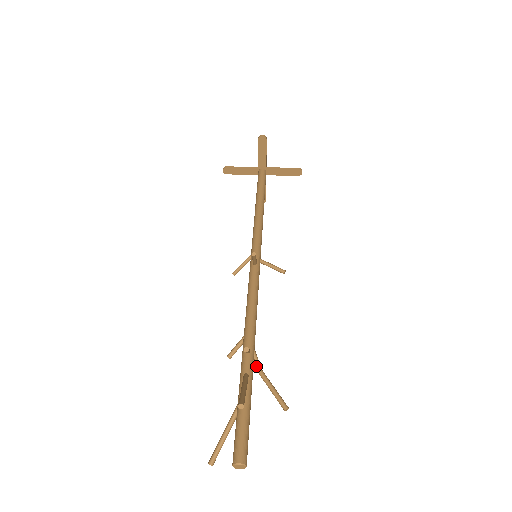
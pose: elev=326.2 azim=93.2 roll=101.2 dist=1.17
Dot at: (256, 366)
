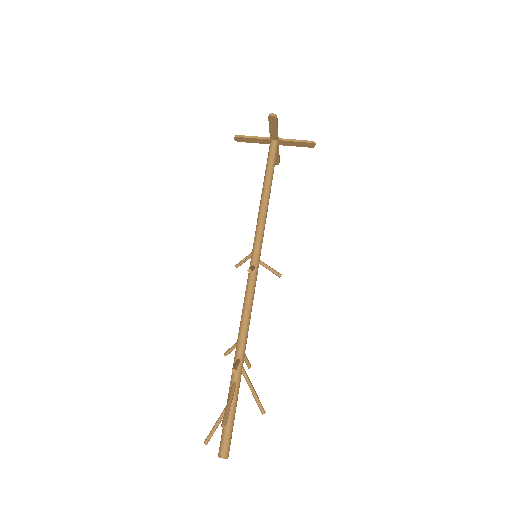
Dot at: (244, 374)
